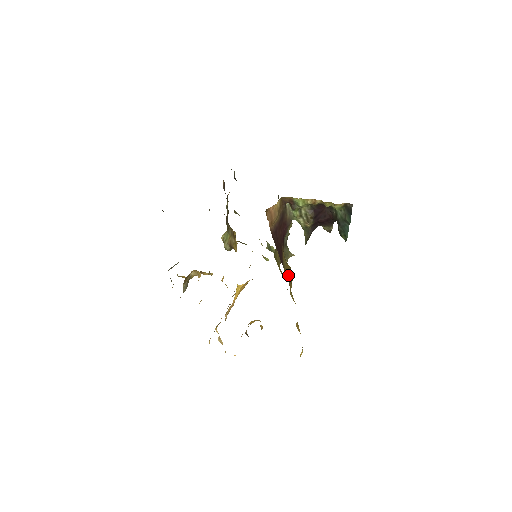
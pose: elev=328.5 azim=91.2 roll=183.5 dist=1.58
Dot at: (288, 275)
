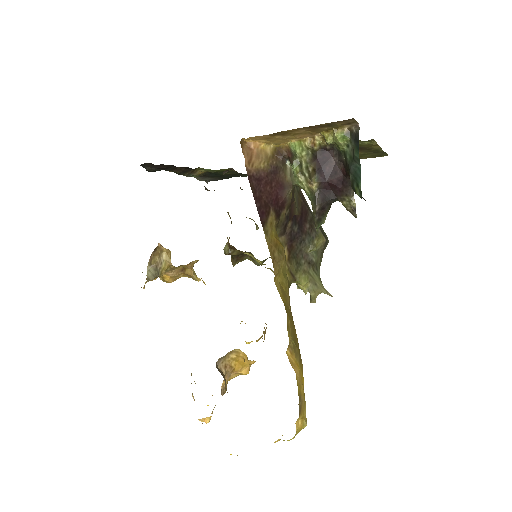
Dot at: (273, 249)
